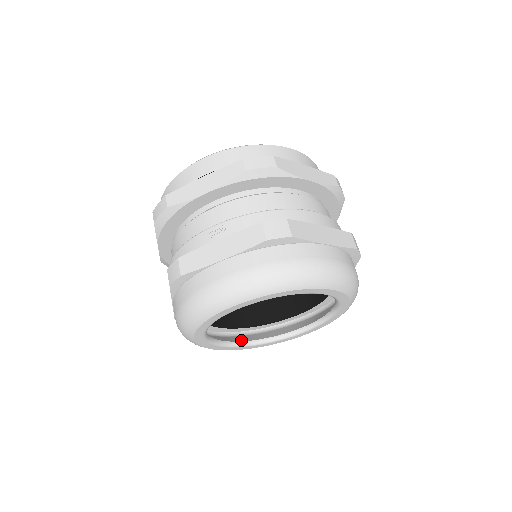
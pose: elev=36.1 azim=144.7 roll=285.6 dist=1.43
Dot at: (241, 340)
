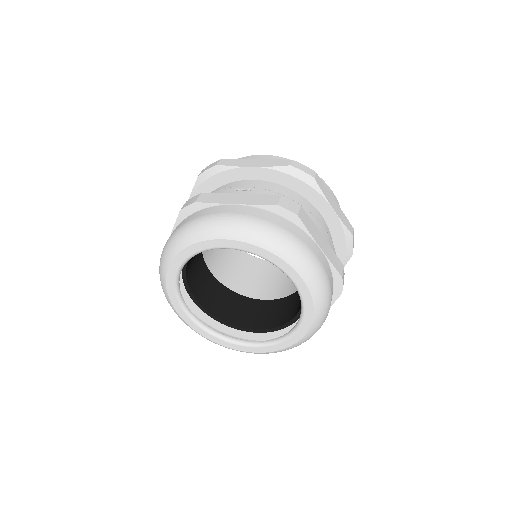
Dot at: occluded
